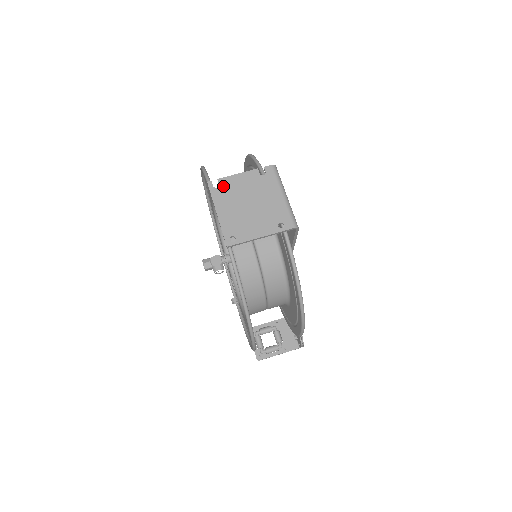
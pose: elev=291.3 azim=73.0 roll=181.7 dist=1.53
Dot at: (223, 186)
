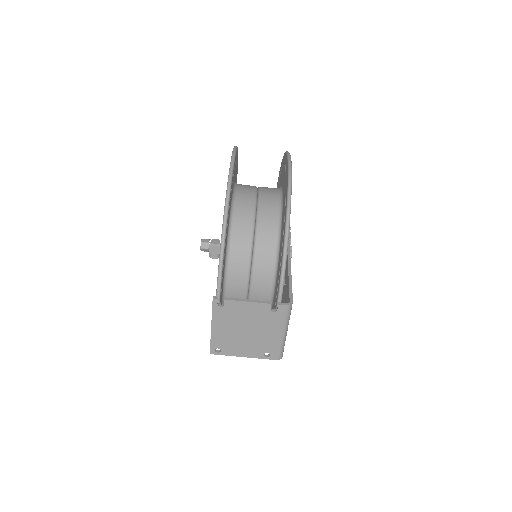
Dot at: (228, 308)
